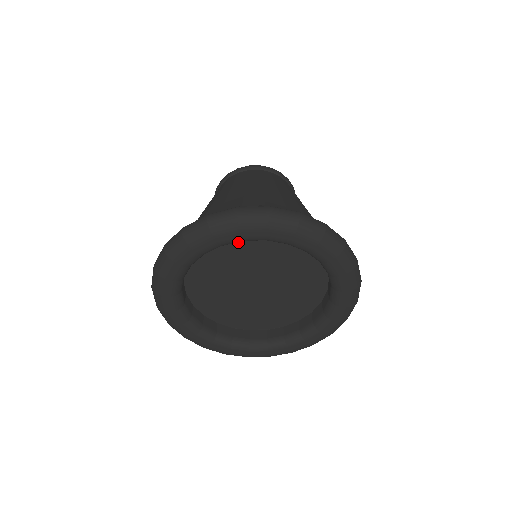
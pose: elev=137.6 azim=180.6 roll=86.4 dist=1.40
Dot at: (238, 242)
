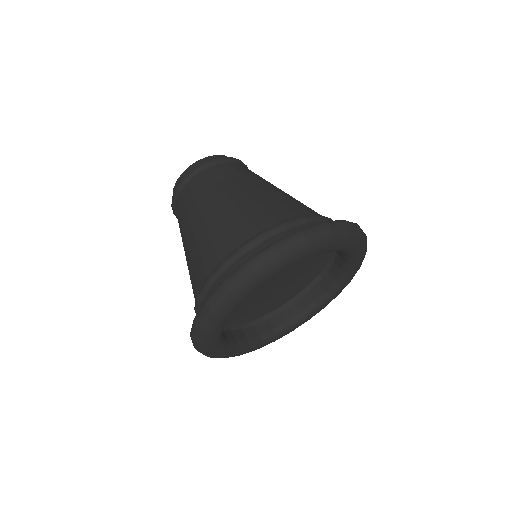
Dot at: occluded
